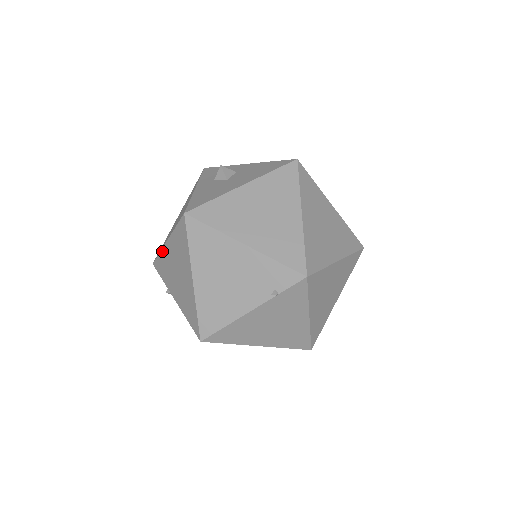
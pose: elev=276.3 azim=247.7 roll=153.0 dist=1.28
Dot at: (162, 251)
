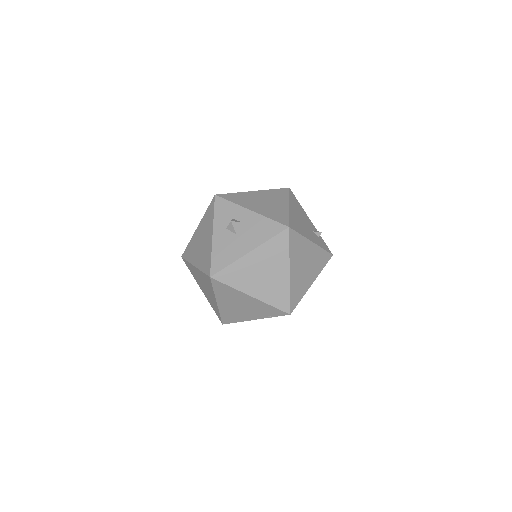
Dot at: (190, 264)
